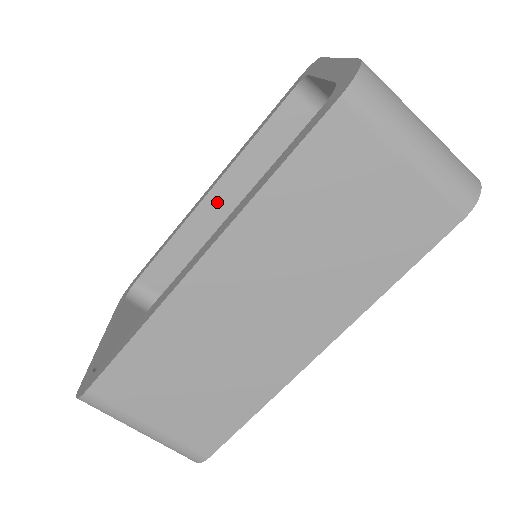
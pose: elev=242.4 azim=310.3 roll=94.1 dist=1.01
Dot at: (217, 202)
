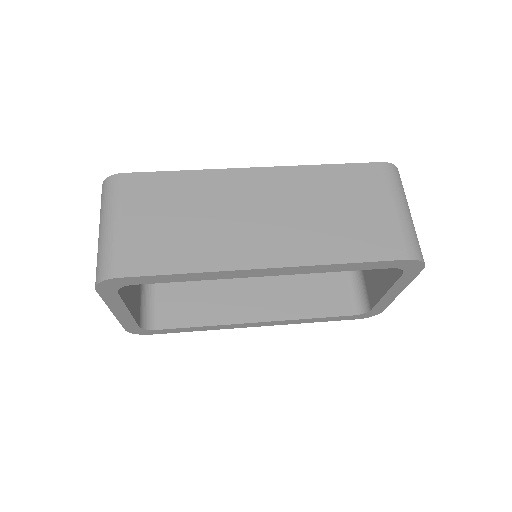
Dot at: occluded
